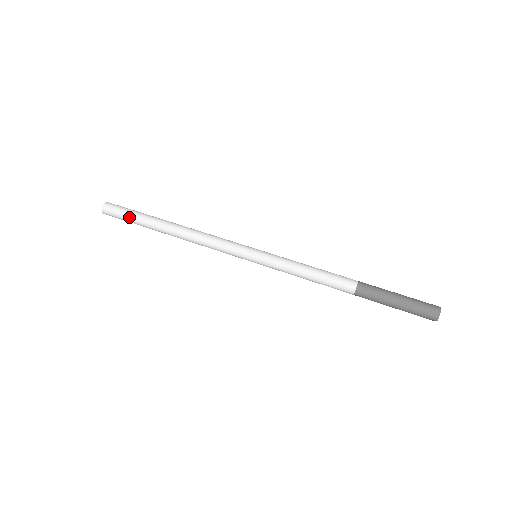
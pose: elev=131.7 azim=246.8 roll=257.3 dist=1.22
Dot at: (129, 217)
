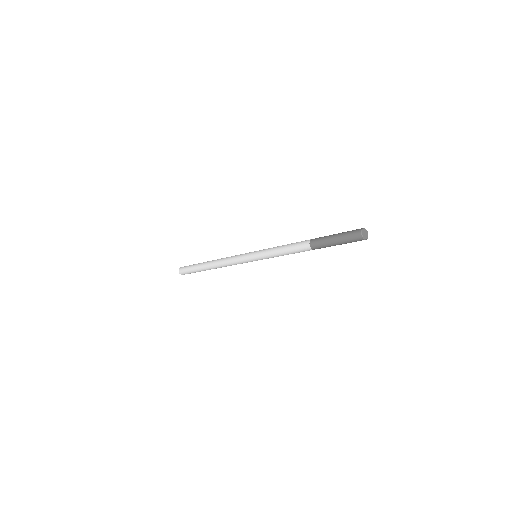
Dot at: (191, 267)
